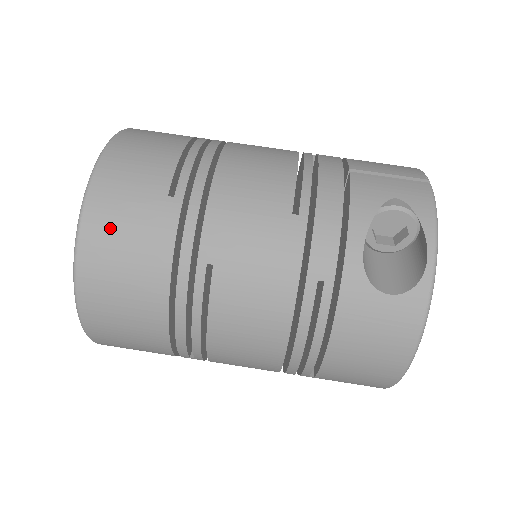
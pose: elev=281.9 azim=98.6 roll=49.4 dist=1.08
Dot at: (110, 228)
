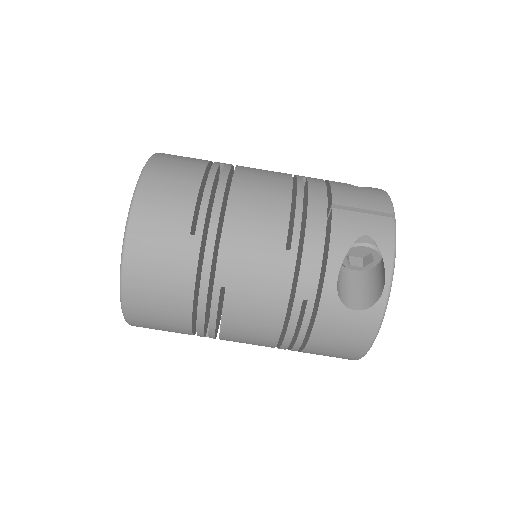
Dot at: (147, 260)
